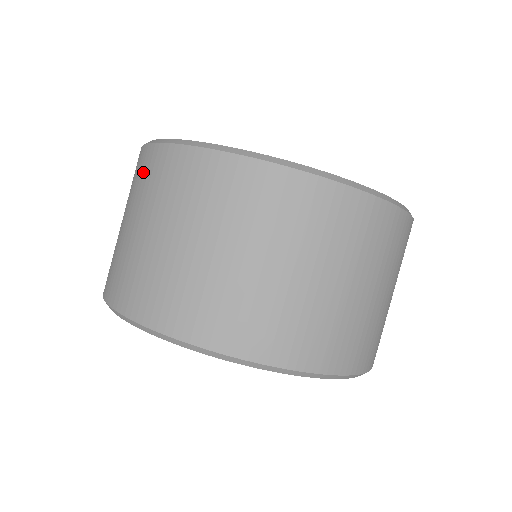
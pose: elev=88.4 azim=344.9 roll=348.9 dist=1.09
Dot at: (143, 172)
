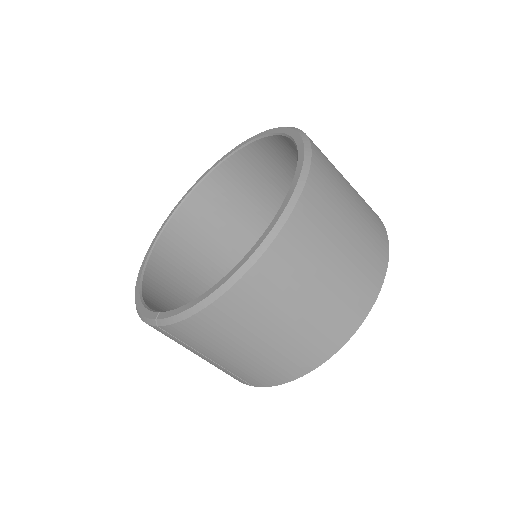
Dot at: (212, 329)
